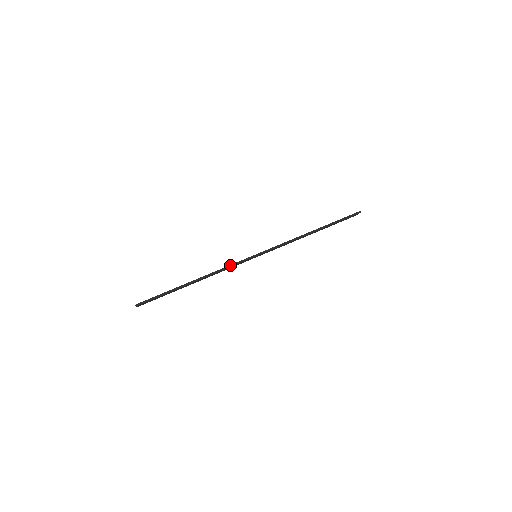
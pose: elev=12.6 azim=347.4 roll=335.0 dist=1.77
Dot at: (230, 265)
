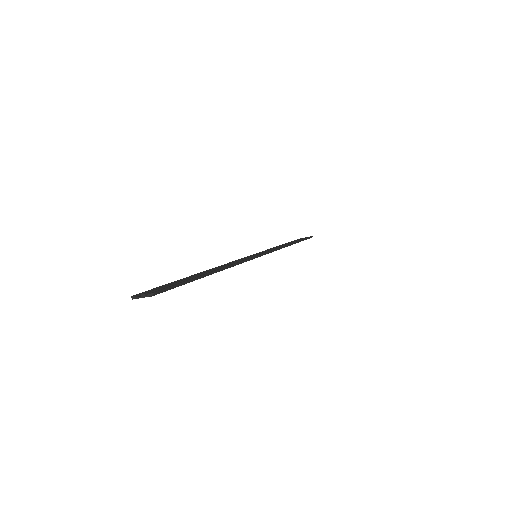
Dot at: (246, 259)
